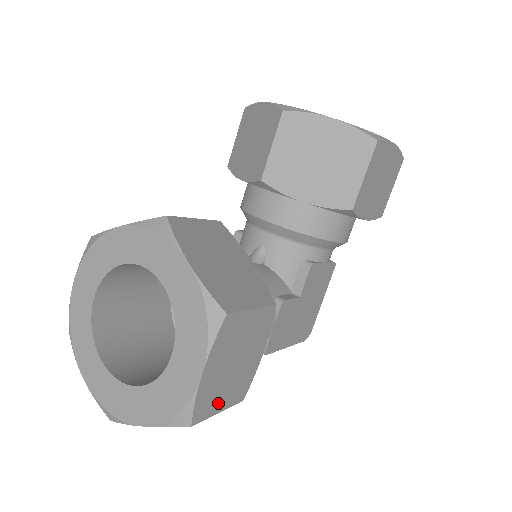
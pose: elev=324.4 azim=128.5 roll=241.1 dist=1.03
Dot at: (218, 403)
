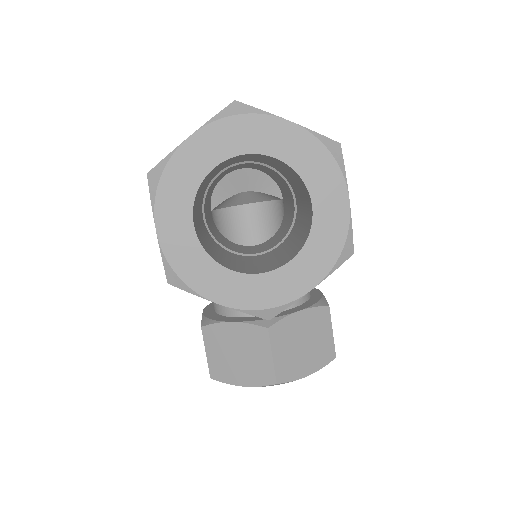
Dot at: occluded
